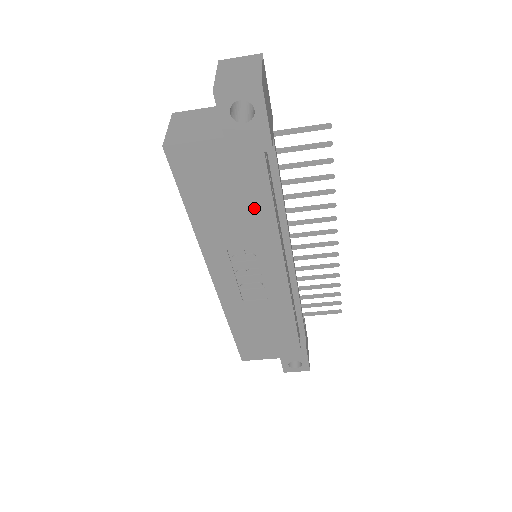
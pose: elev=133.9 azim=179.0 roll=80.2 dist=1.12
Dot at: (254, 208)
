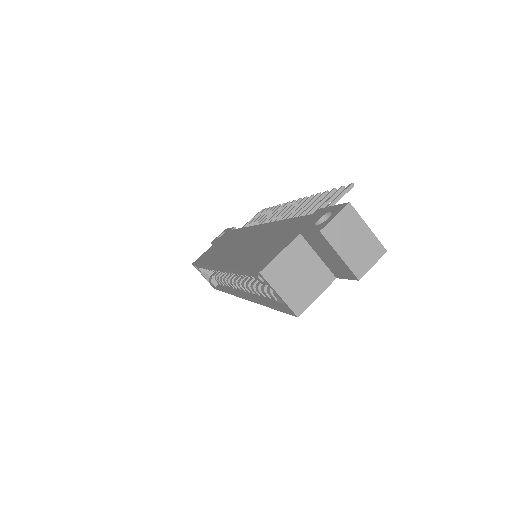
Dot at: occluded
